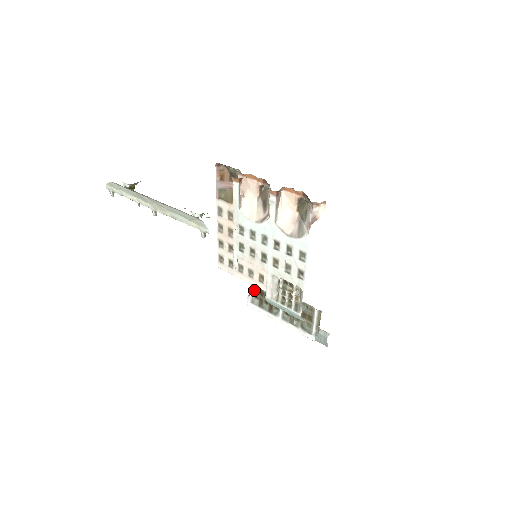
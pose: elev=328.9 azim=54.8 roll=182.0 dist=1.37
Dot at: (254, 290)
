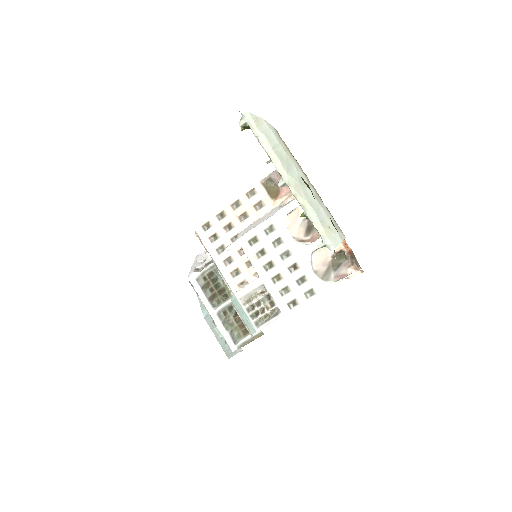
Dot at: (209, 272)
